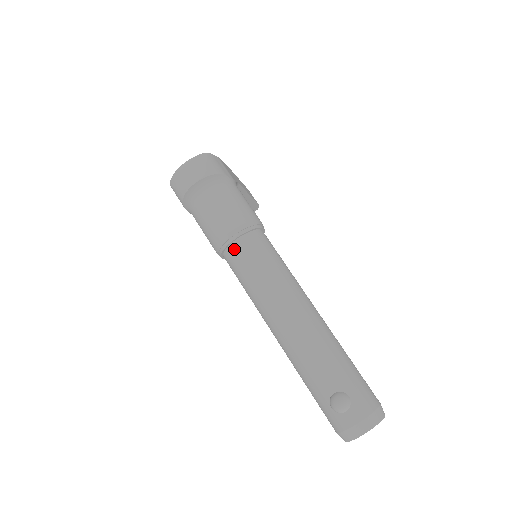
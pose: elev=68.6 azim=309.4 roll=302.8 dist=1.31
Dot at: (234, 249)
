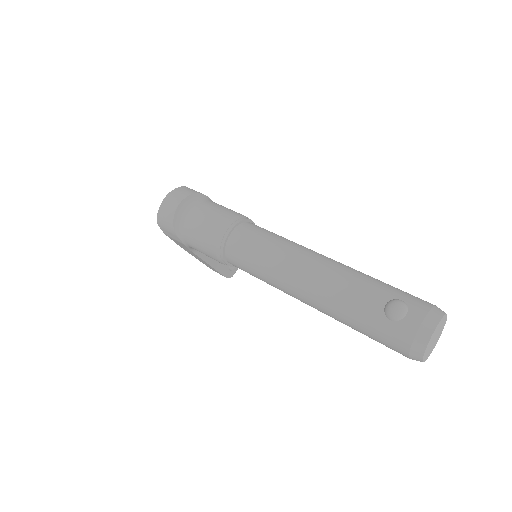
Dot at: (234, 237)
